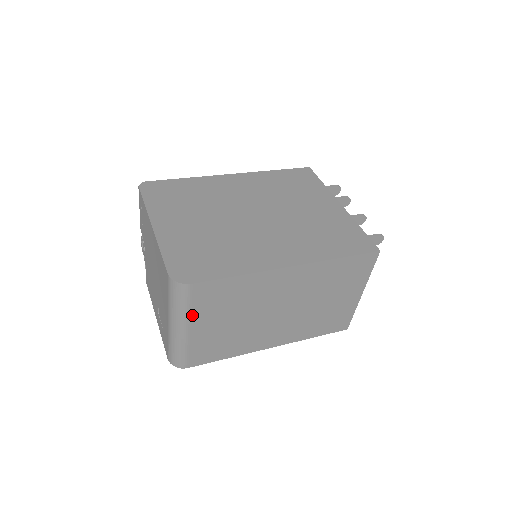
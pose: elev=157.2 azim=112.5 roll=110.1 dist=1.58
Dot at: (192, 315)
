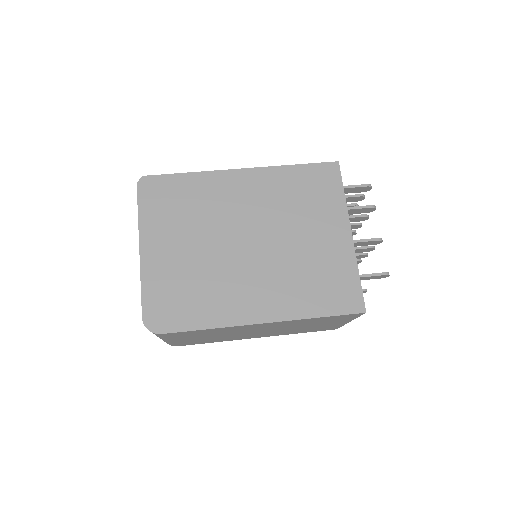
Dot at: (169, 338)
